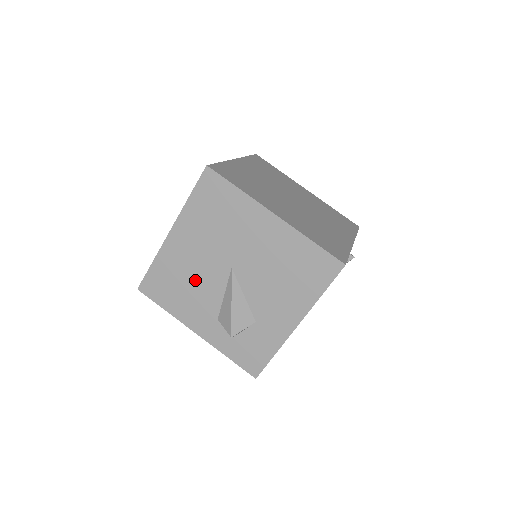
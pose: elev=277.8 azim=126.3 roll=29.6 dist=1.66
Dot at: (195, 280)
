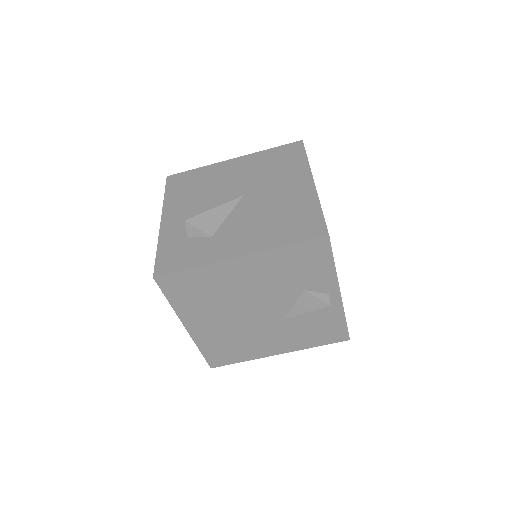
Dot at: (210, 190)
